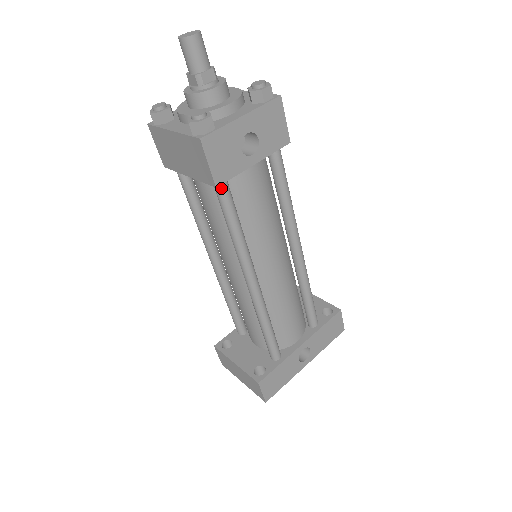
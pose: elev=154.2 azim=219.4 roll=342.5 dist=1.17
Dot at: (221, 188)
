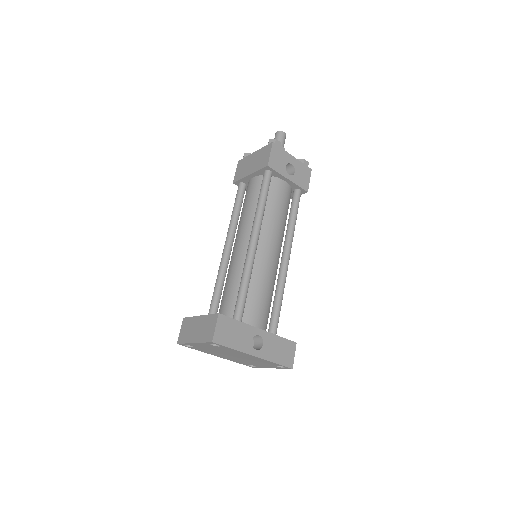
Dot at: (268, 174)
